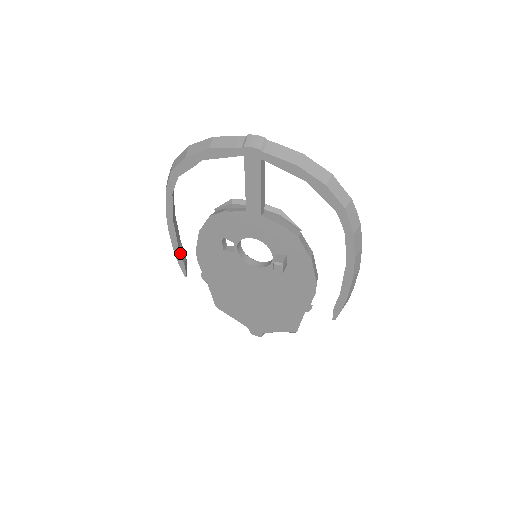
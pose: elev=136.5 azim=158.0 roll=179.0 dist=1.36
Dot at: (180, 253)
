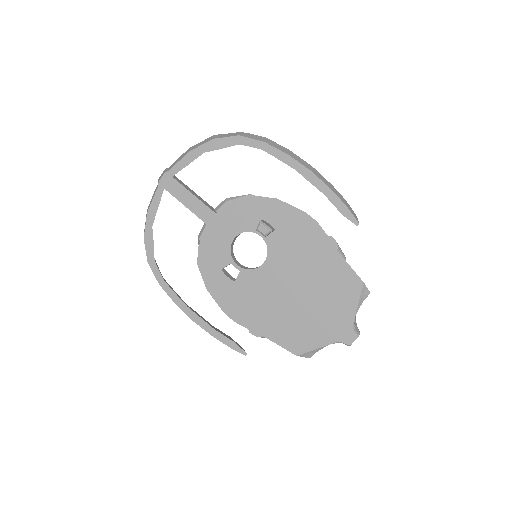
Dot at: (219, 333)
